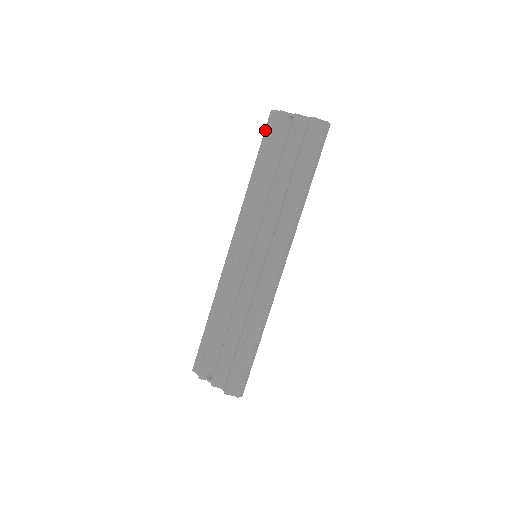
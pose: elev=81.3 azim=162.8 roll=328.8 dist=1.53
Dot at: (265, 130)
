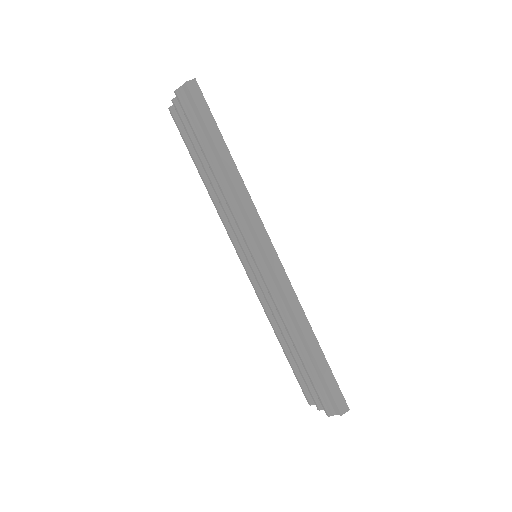
Dot at: occluded
